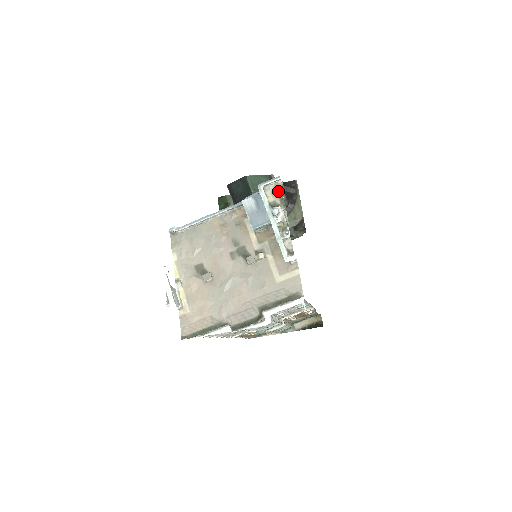
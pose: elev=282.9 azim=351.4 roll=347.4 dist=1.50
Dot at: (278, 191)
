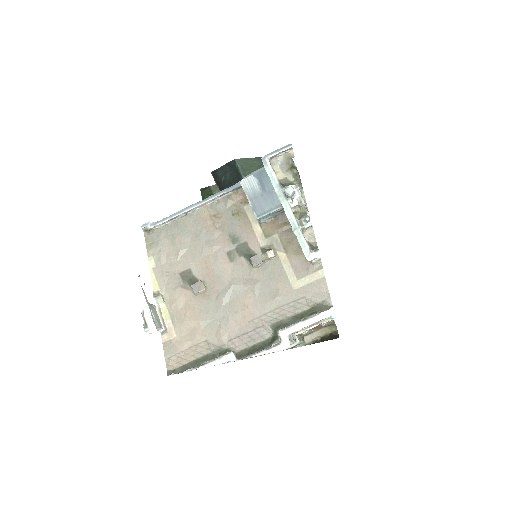
Dot at: (290, 164)
